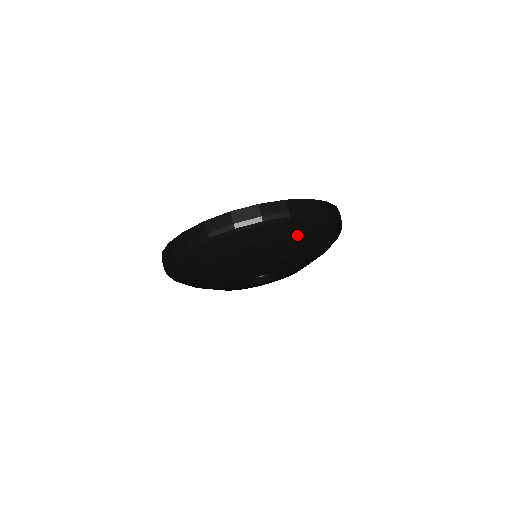
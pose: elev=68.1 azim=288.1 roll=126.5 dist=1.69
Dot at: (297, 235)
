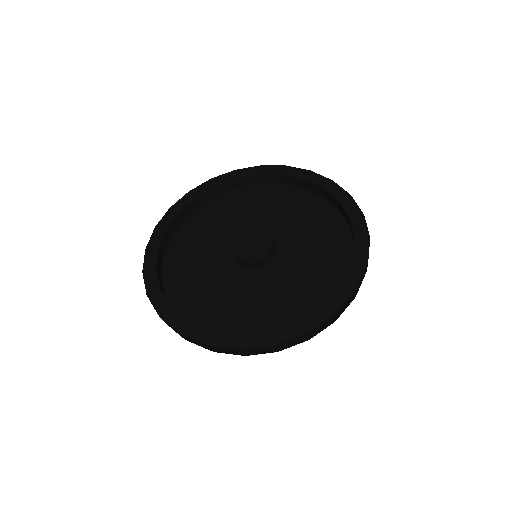
Dot at: occluded
